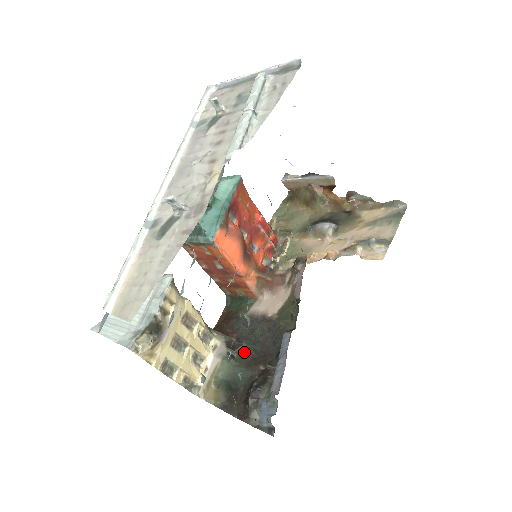
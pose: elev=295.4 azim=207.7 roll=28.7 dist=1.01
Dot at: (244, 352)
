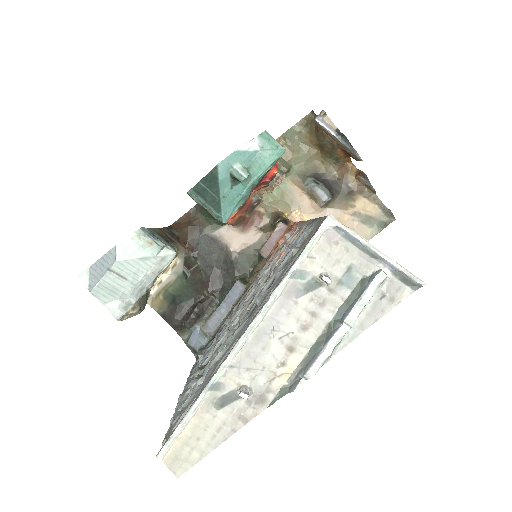
Dot at: (196, 273)
